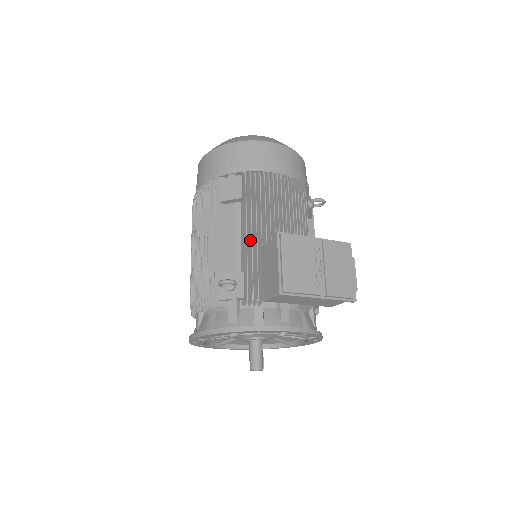
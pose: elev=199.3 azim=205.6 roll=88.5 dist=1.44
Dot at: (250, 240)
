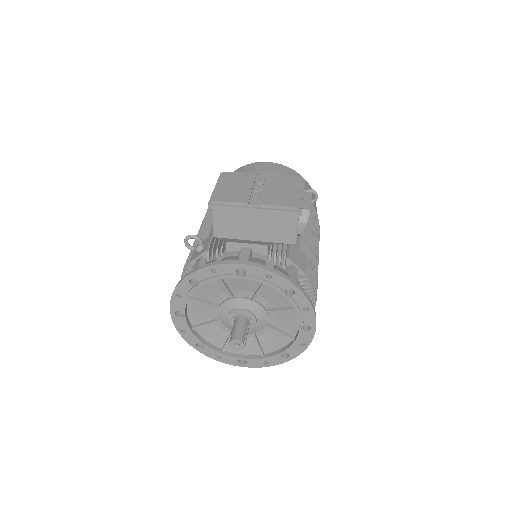
Dot at: occluded
